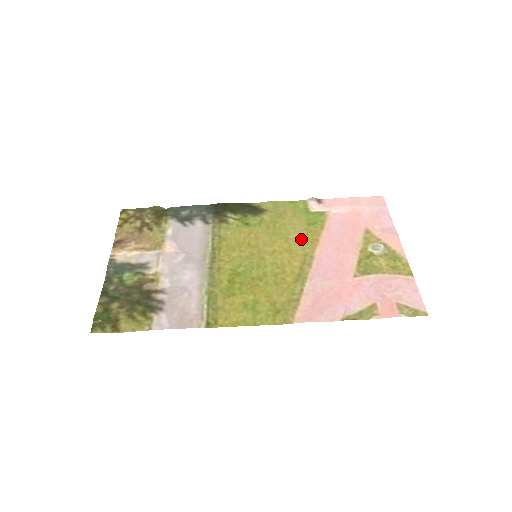
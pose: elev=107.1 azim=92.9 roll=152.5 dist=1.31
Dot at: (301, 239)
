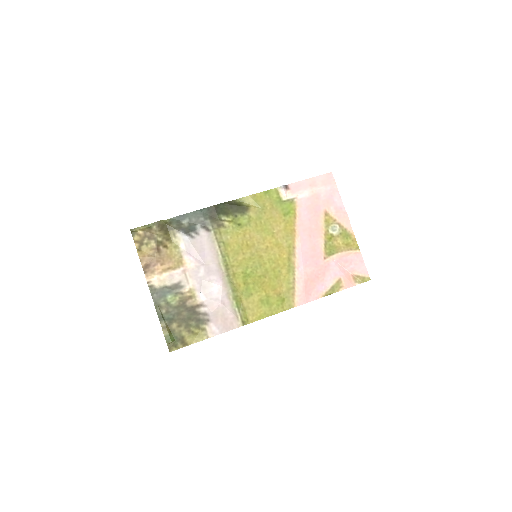
Dot at: (283, 232)
